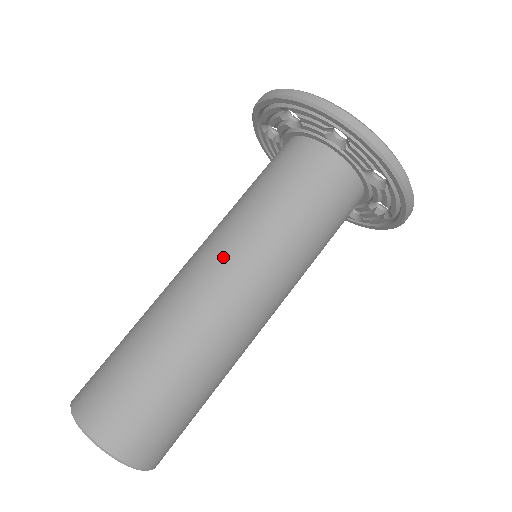
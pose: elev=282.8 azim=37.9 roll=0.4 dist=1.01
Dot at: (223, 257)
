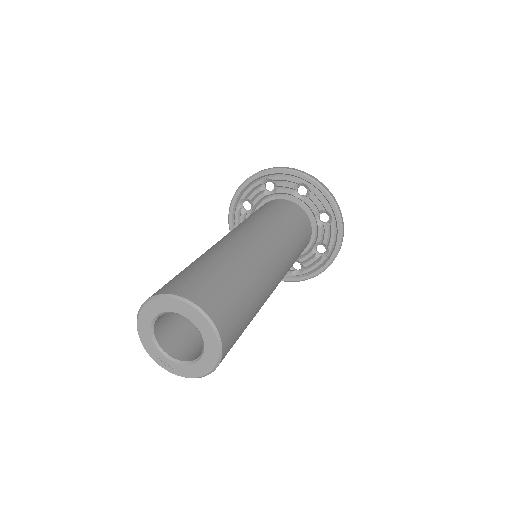
Dot at: (251, 230)
